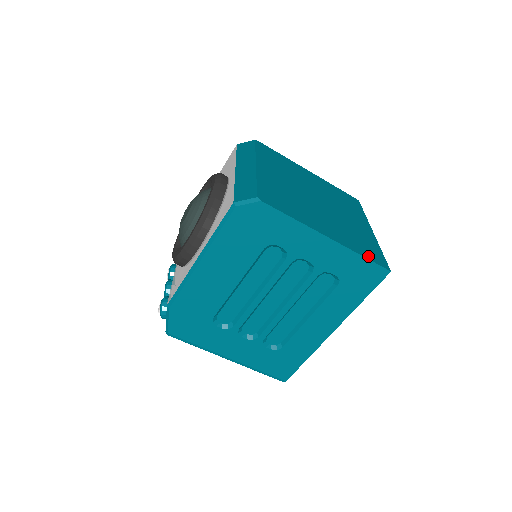
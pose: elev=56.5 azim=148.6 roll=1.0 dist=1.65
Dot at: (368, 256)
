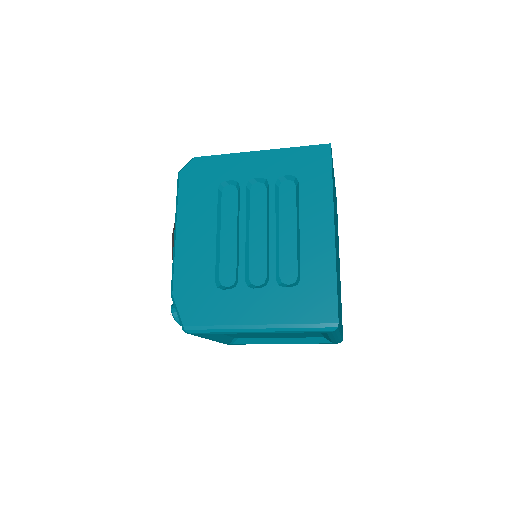
Dot at: occluded
